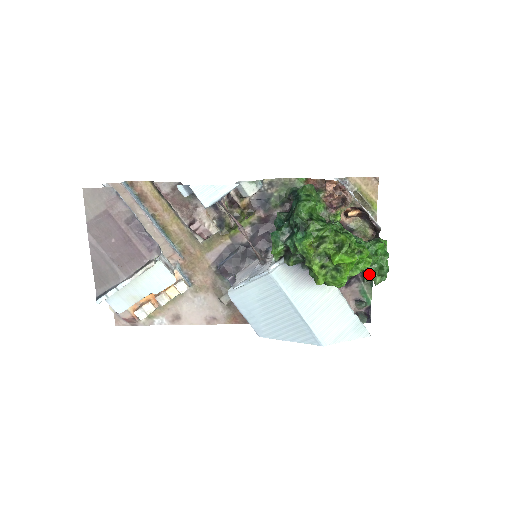
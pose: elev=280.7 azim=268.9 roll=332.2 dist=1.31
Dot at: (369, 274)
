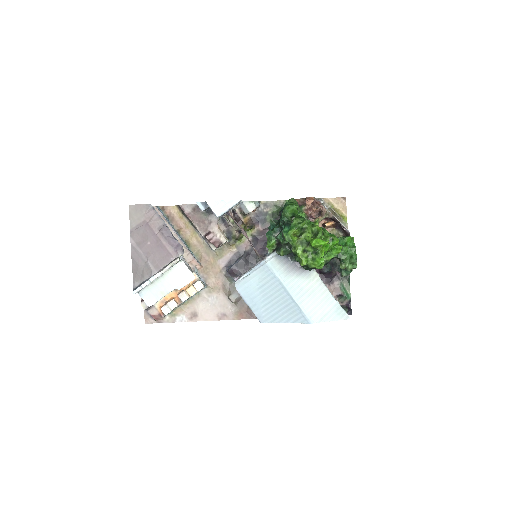
Dot at: (343, 263)
